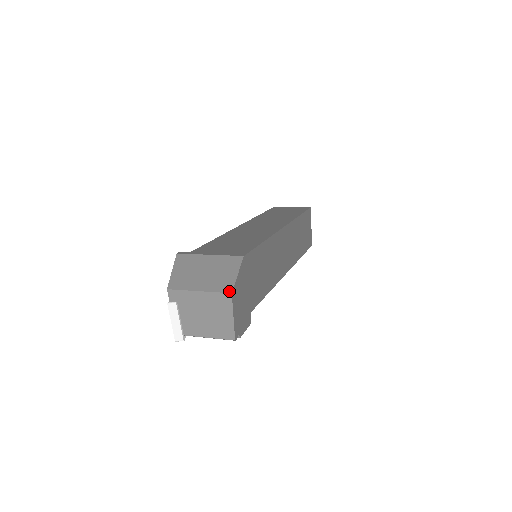
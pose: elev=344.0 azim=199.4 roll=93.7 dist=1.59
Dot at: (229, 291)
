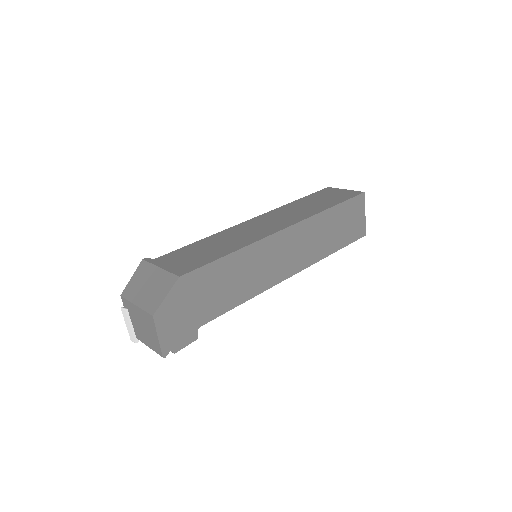
Dot at: (152, 313)
